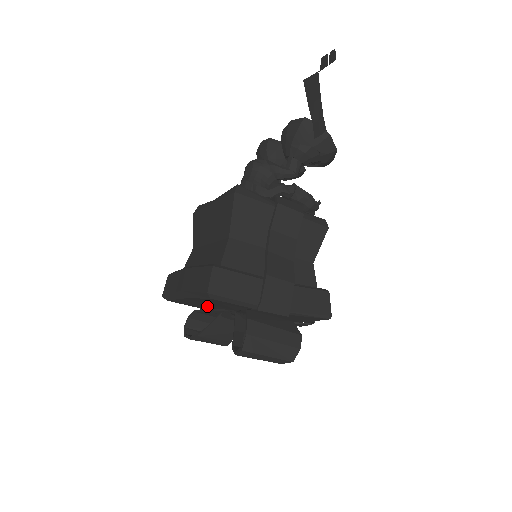
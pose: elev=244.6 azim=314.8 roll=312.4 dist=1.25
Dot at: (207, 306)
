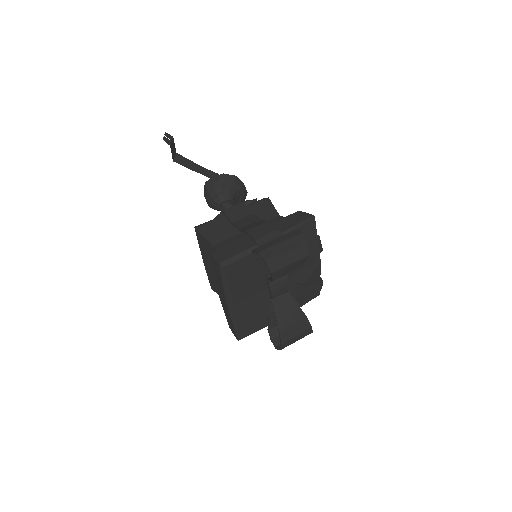
Dot at: (259, 306)
